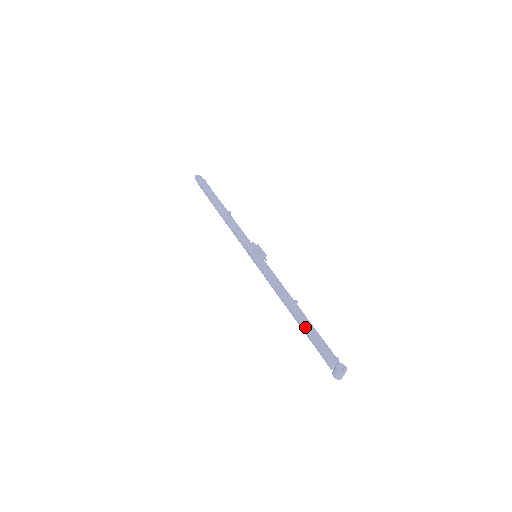
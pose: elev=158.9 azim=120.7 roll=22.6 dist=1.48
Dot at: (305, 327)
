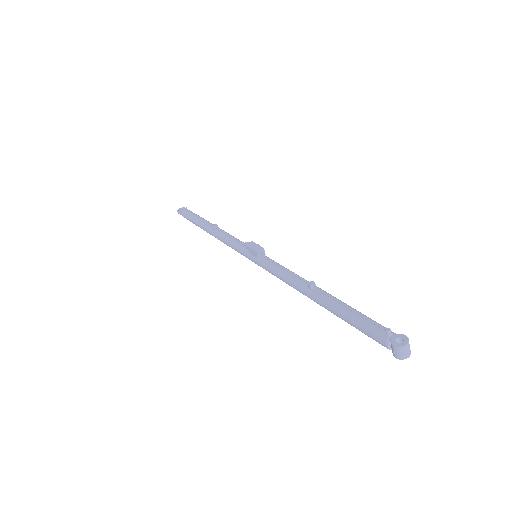
Dot at: (334, 309)
